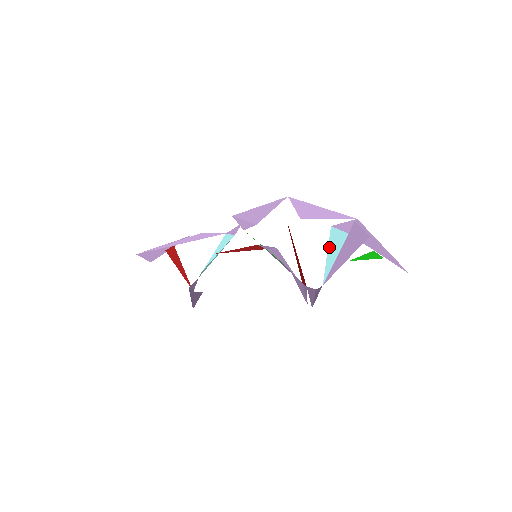
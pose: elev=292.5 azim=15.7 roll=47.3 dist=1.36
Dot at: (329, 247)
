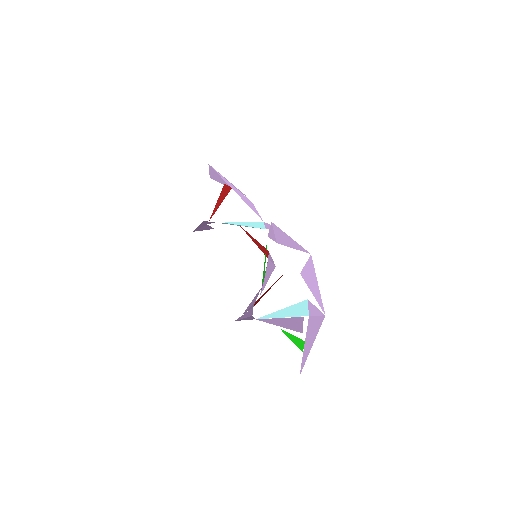
Dot at: (289, 307)
